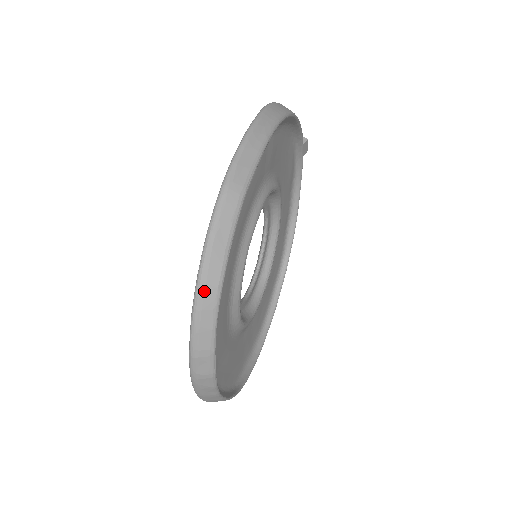
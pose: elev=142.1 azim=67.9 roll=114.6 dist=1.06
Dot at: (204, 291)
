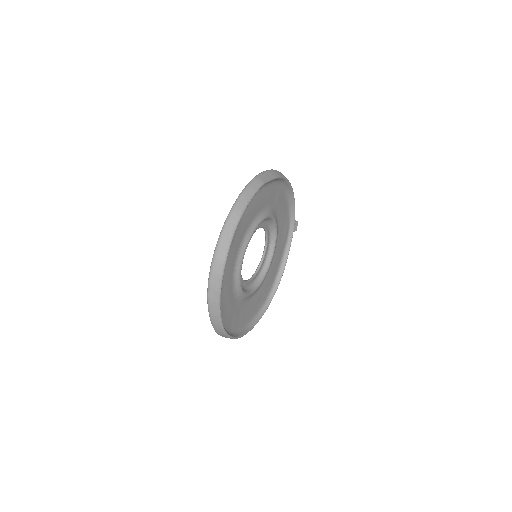
Dot at: (235, 211)
